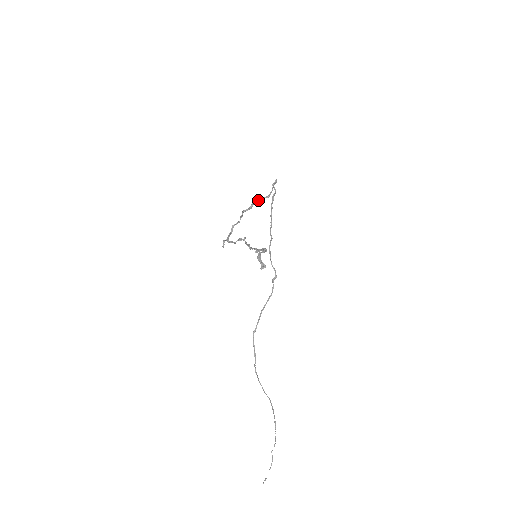
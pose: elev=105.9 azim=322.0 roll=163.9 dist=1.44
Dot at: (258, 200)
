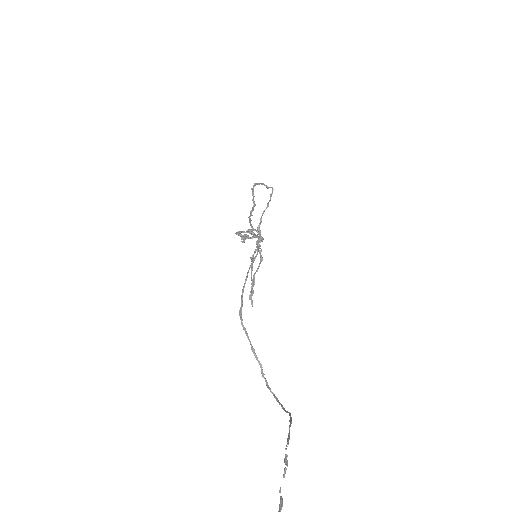
Dot at: (260, 219)
